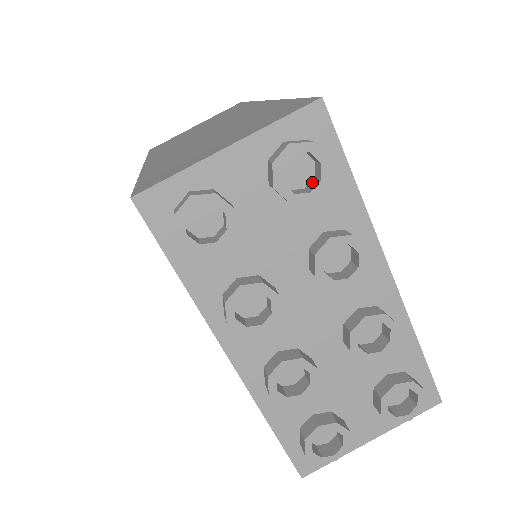
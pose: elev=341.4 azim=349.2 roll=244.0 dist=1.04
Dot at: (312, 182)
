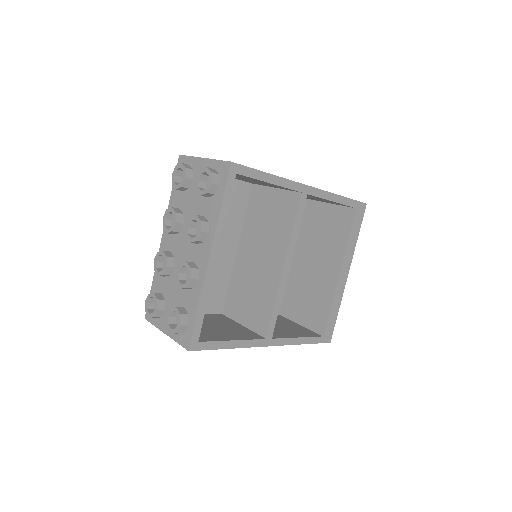
Dot at: occluded
